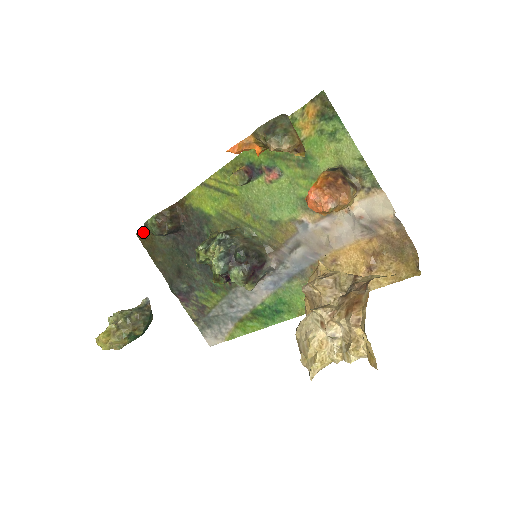
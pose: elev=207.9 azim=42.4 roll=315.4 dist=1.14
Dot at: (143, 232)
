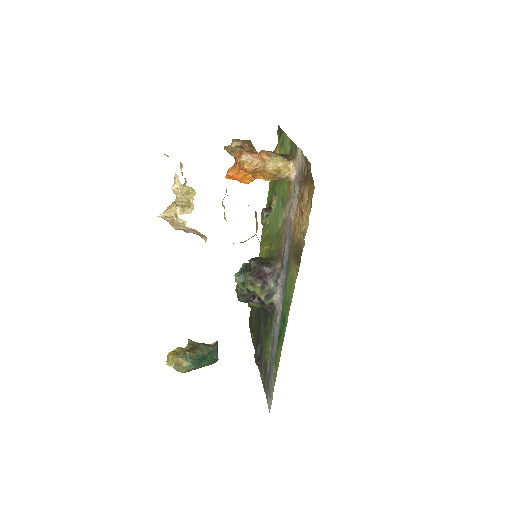
Dot at: (250, 318)
